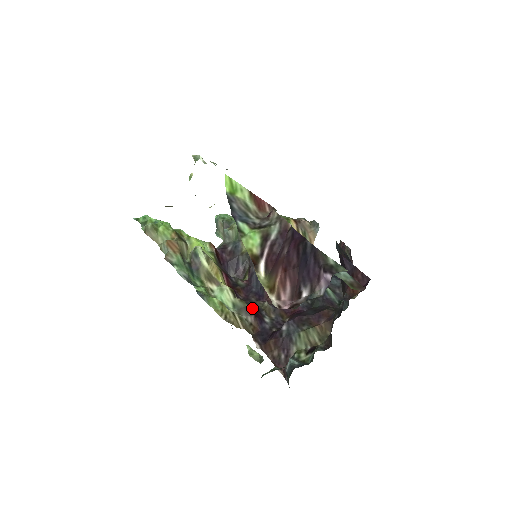
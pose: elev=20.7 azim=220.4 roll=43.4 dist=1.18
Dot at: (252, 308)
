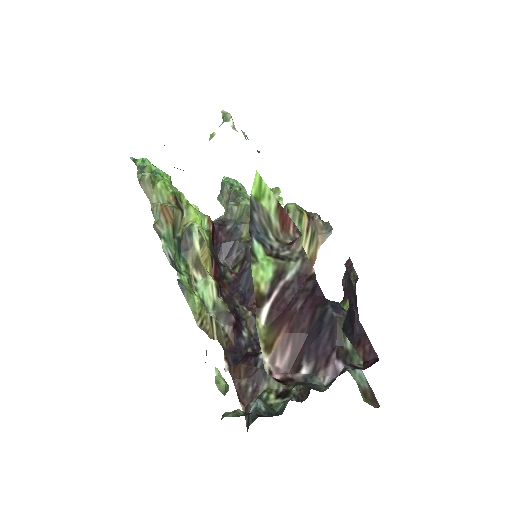
Dot at: (233, 316)
